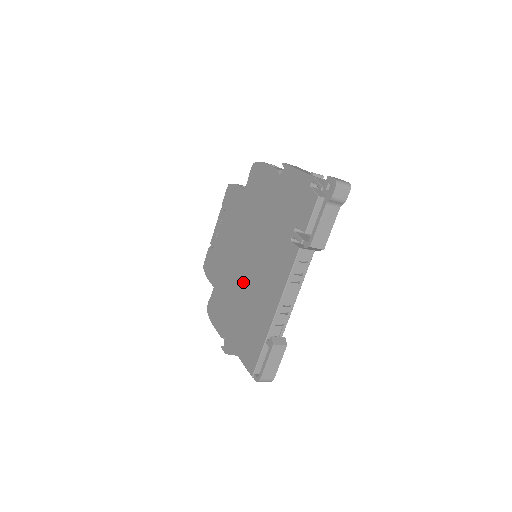
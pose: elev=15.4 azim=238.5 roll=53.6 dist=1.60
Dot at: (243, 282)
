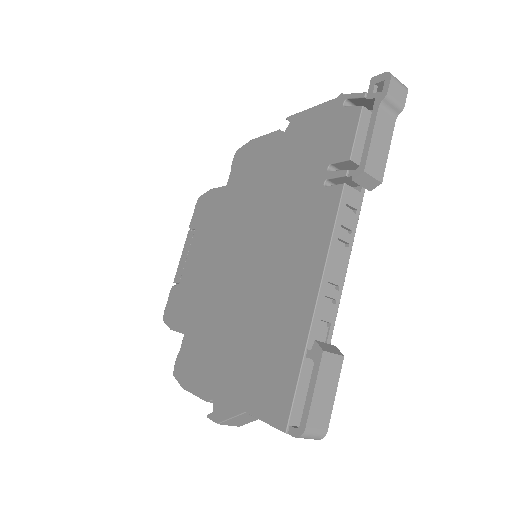
Dot at: (241, 293)
